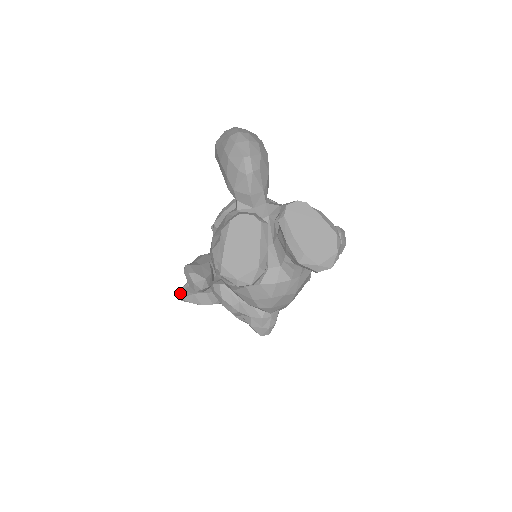
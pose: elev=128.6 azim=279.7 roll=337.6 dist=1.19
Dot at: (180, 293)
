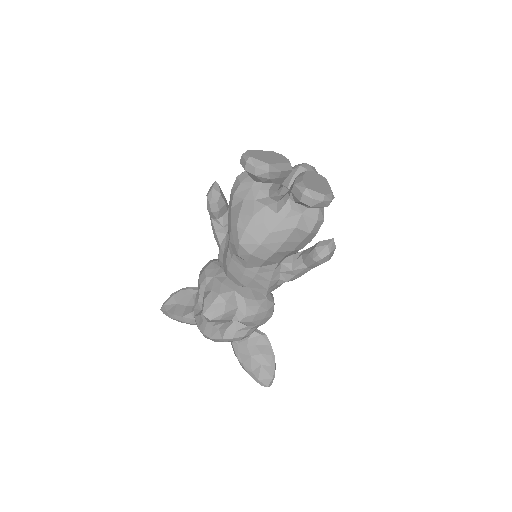
Dot at: (168, 299)
